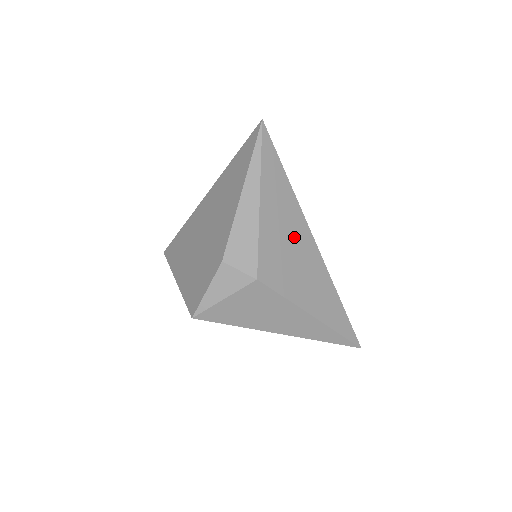
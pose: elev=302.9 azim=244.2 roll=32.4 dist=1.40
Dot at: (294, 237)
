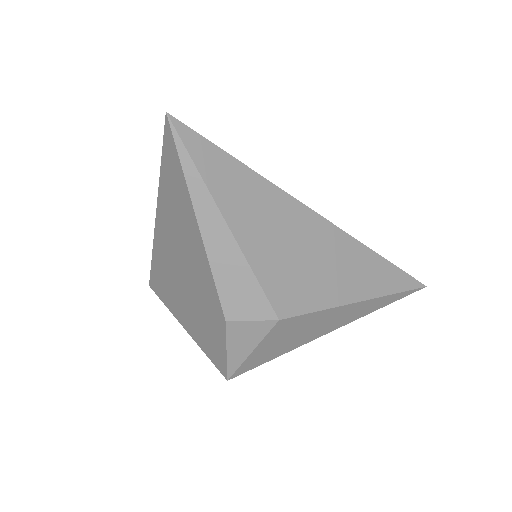
Dot at: (294, 233)
